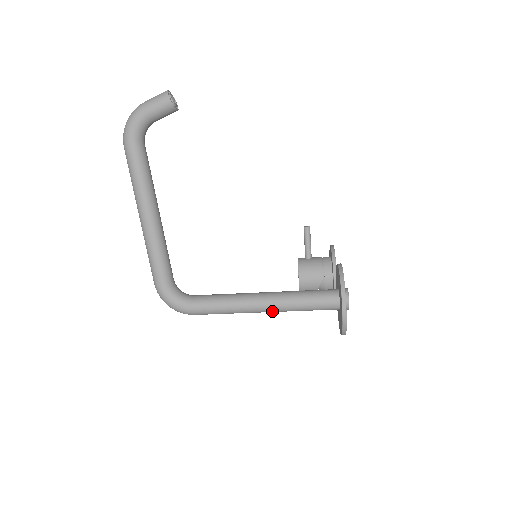
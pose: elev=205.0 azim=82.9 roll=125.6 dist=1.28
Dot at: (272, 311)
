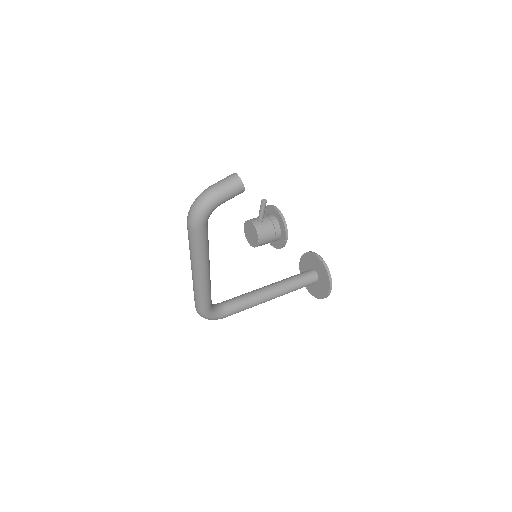
Dot at: (276, 297)
